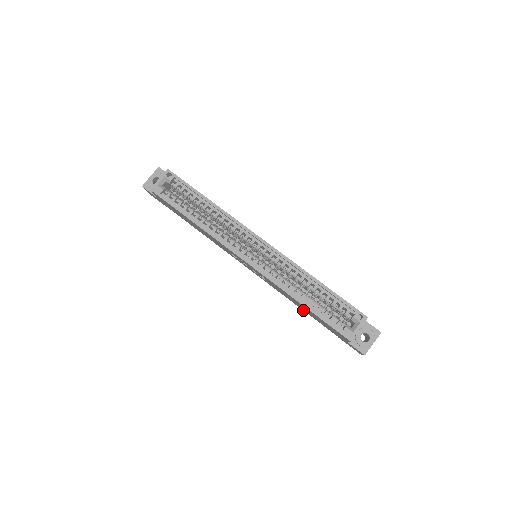
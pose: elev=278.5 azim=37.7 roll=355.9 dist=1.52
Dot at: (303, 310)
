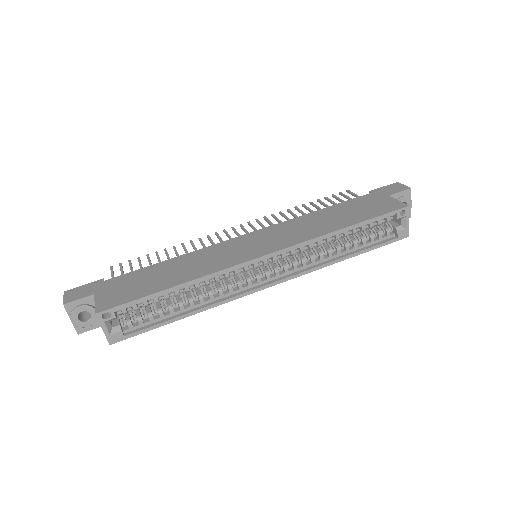
Dot at: occluded
